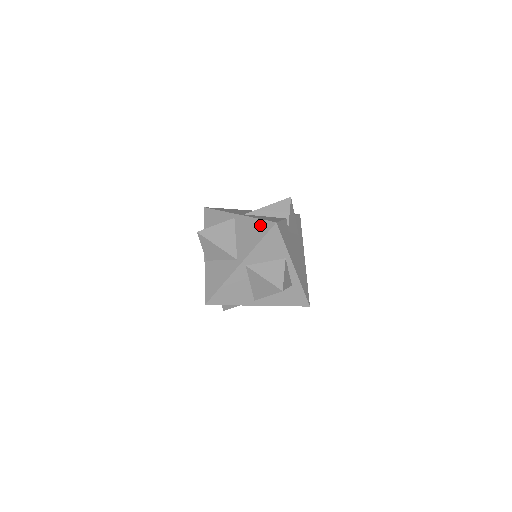
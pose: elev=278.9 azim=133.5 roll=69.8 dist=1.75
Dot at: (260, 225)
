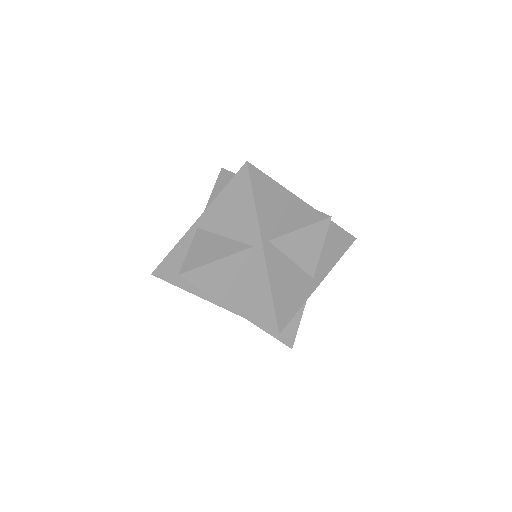
Dot at: (233, 188)
